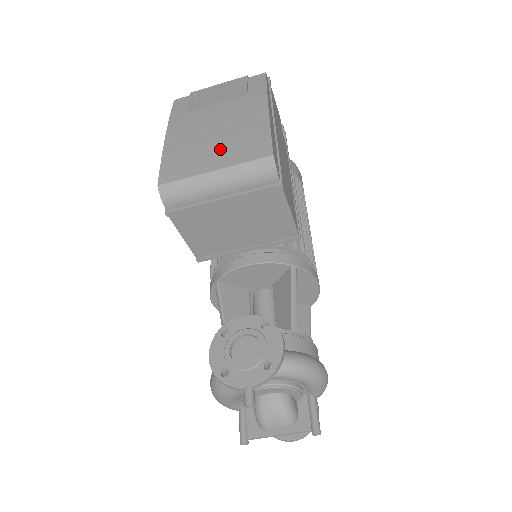
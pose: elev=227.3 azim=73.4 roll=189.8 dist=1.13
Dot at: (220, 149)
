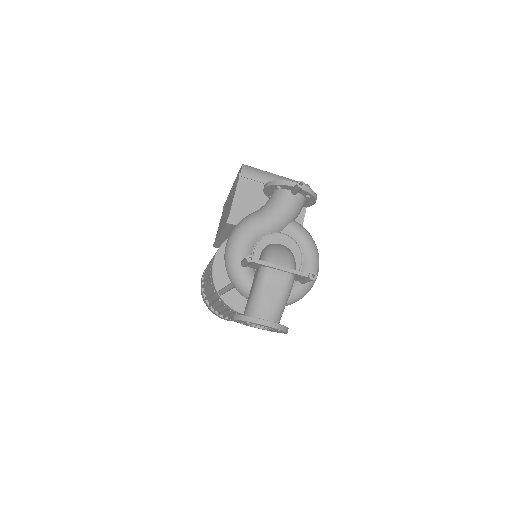
Dot at: occluded
